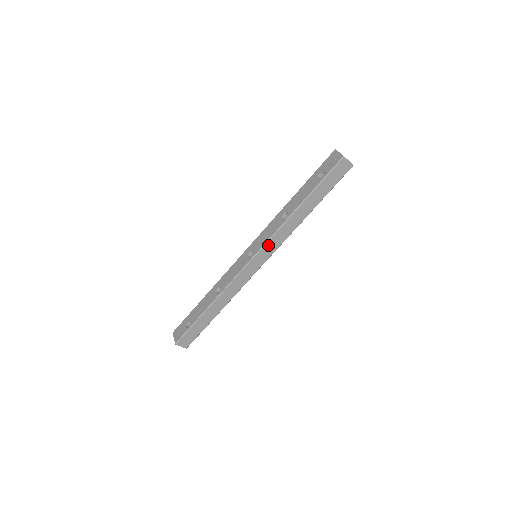
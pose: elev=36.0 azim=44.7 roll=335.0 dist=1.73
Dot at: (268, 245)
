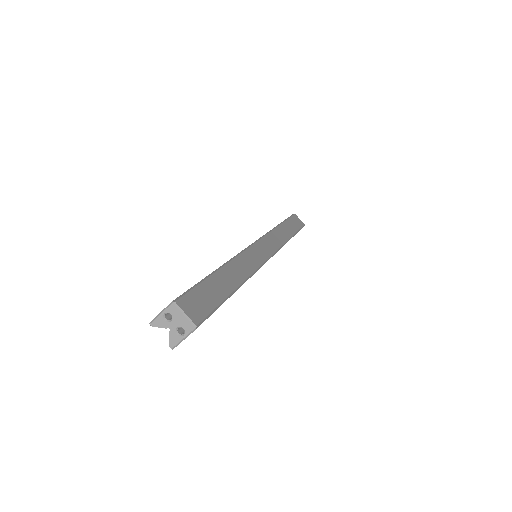
Dot at: (267, 239)
